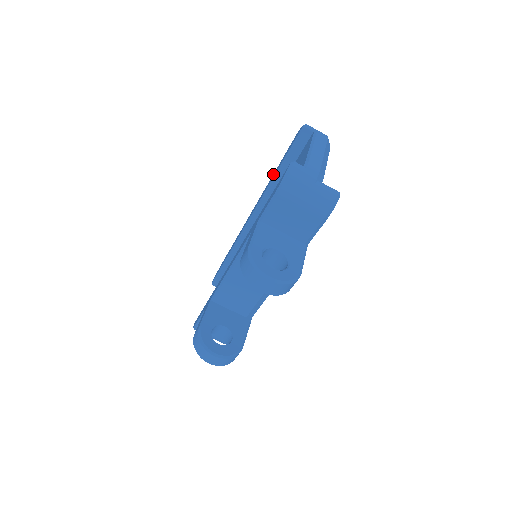
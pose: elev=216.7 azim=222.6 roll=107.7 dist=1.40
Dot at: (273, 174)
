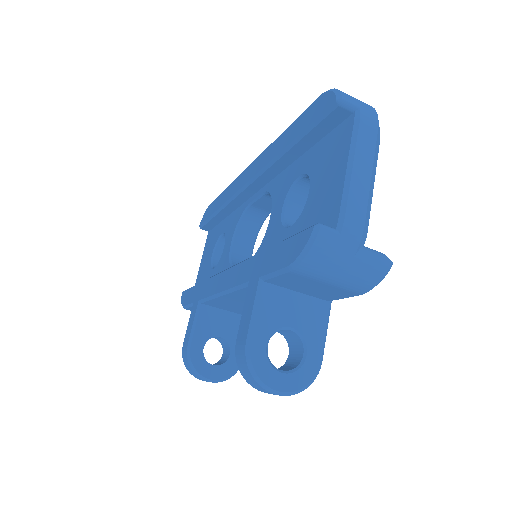
Dot at: (279, 136)
